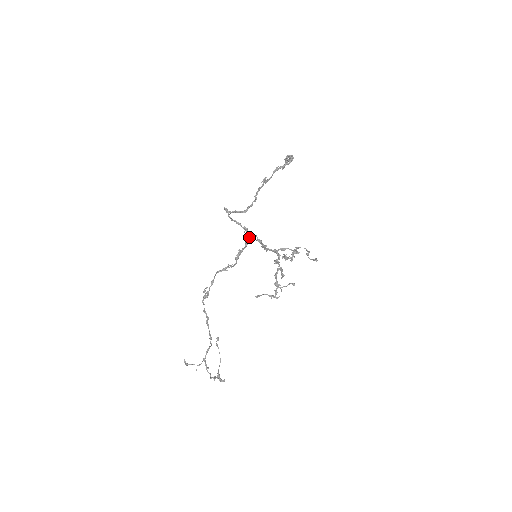
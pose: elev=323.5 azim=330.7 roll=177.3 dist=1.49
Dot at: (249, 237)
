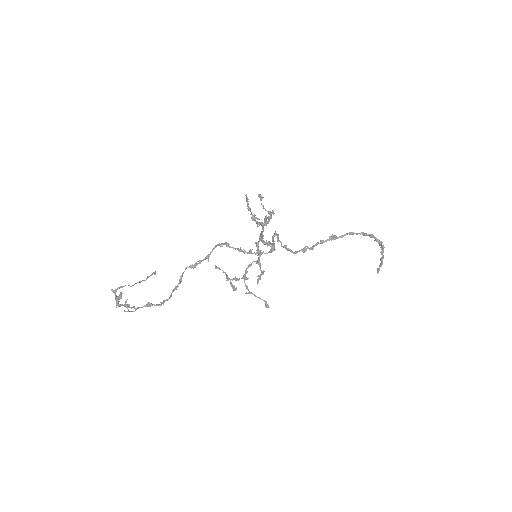
Dot at: (270, 250)
